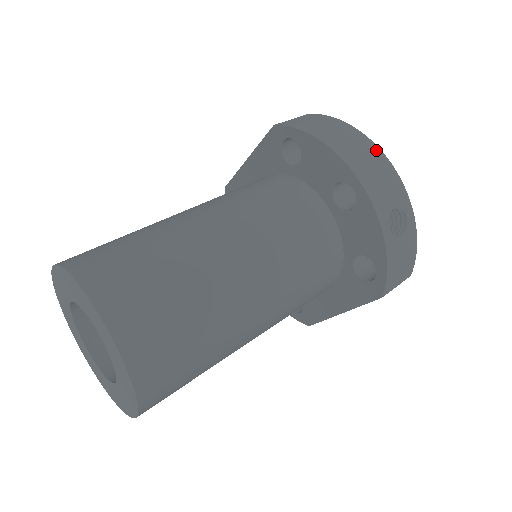
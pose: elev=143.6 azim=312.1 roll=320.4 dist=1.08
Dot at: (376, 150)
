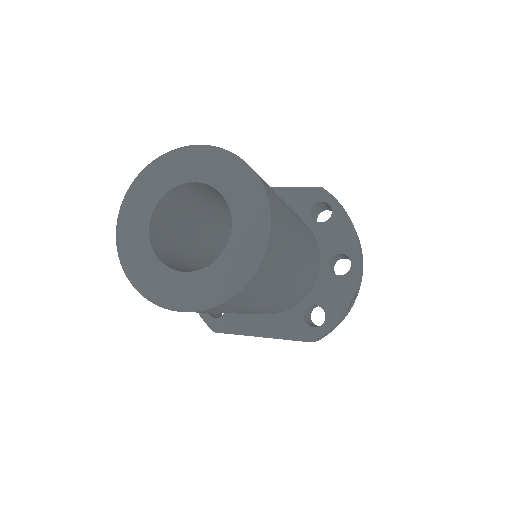
Dot at: occluded
